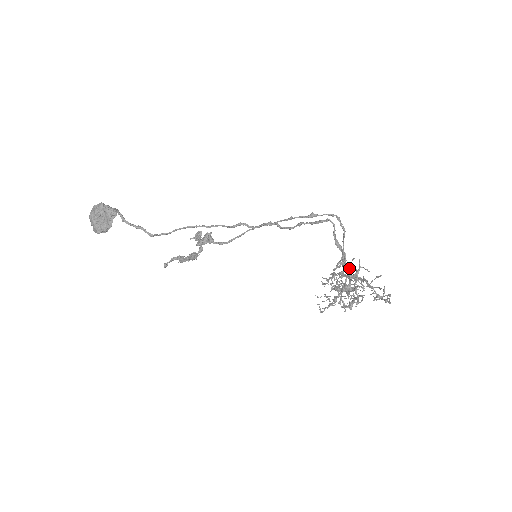
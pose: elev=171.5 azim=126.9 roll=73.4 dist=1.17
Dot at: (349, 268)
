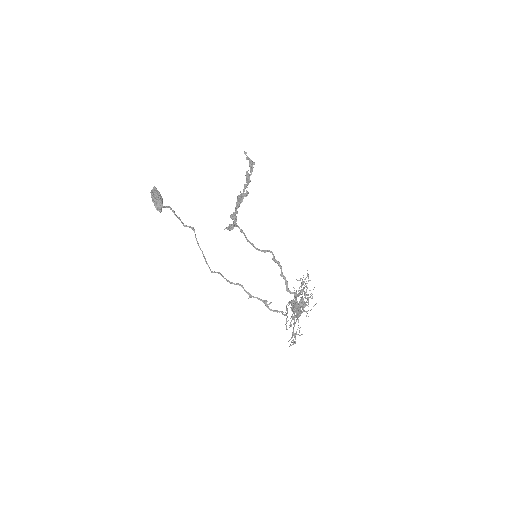
Dot at: (302, 305)
